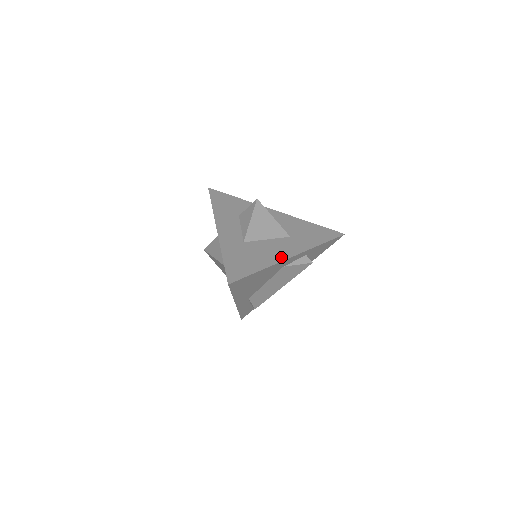
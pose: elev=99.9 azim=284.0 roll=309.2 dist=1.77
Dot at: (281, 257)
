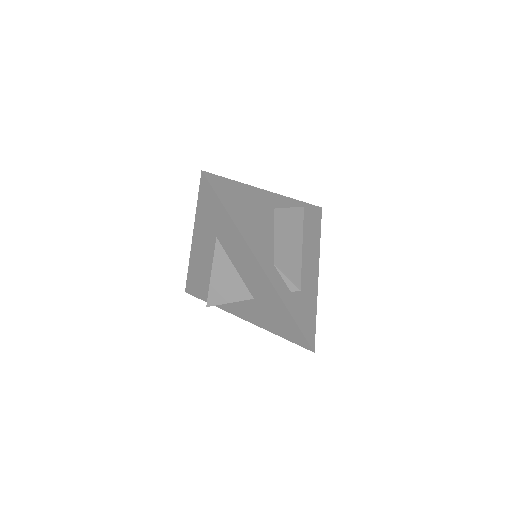
Dot at: occluded
